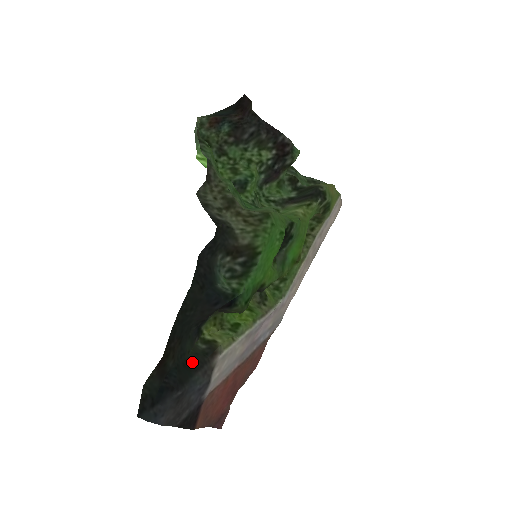
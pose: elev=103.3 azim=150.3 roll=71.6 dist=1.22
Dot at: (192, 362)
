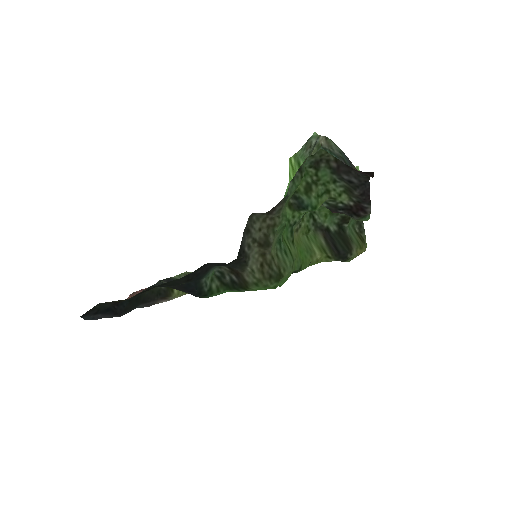
Dot at: (145, 297)
